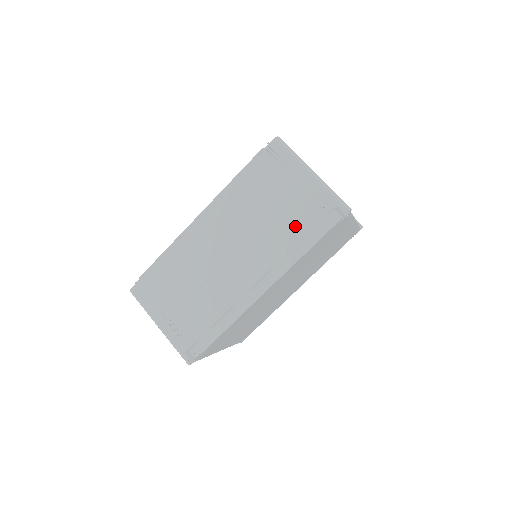
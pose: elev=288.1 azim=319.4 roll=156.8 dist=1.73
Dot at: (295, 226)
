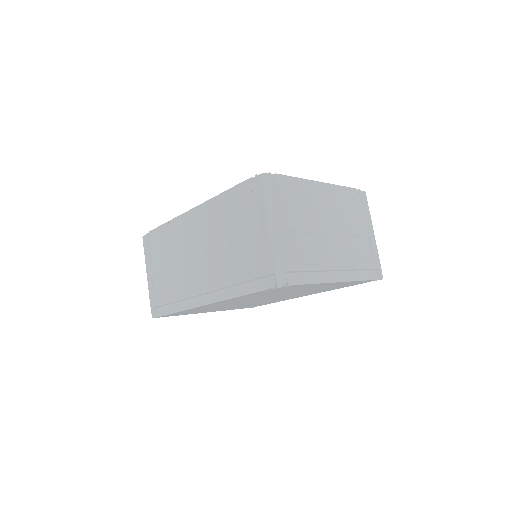
Dot at: (241, 268)
